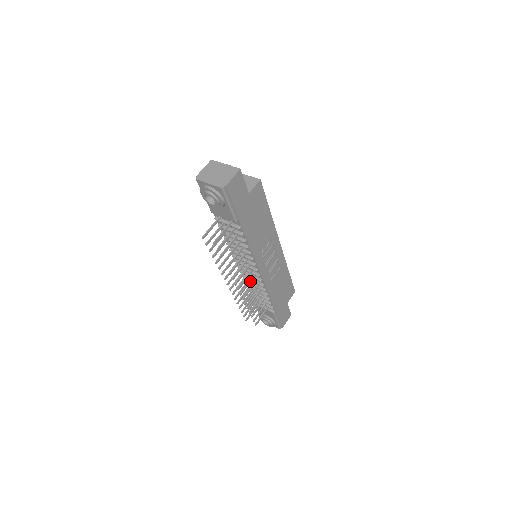
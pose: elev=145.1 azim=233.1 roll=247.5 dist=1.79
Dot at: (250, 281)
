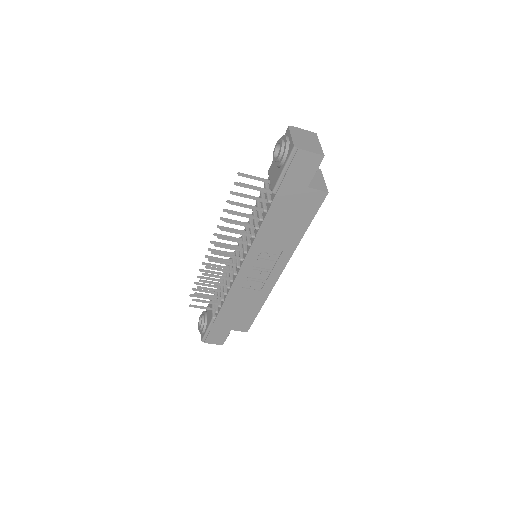
Dot at: (228, 263)
